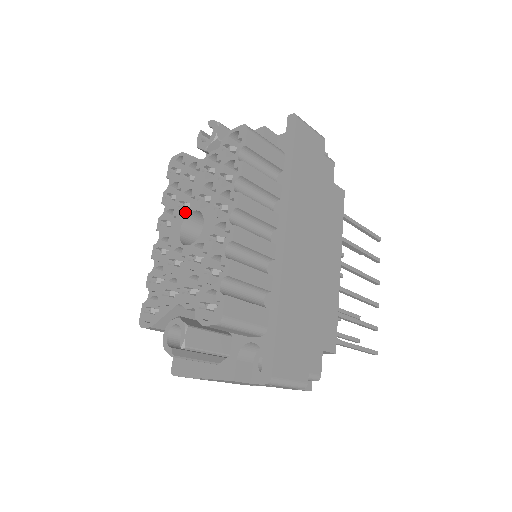
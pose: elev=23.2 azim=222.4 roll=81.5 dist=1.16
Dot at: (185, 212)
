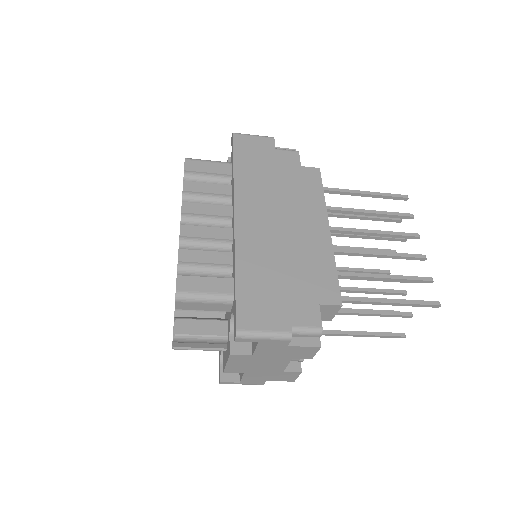
Dot at: occluded
